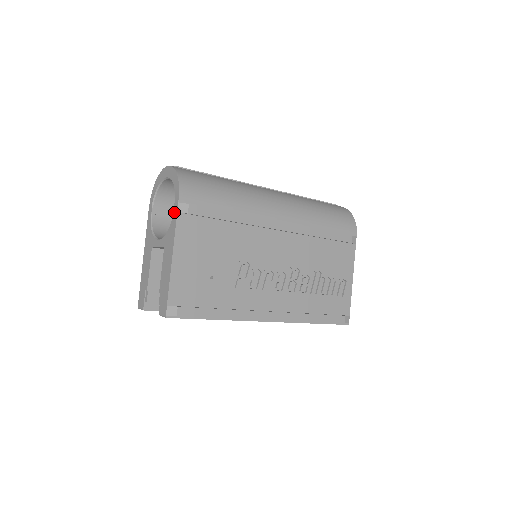
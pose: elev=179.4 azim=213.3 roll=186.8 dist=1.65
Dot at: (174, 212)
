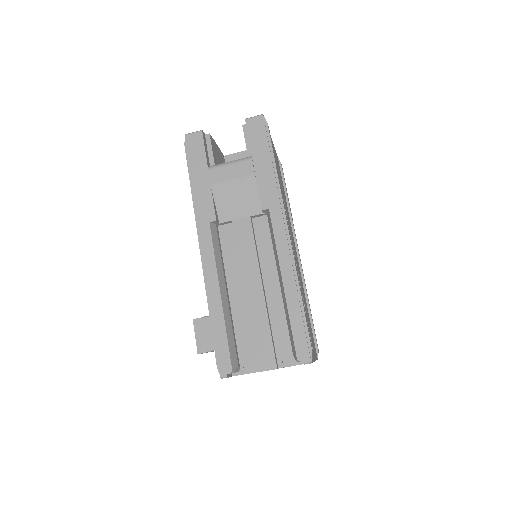
Dot at: occluded
